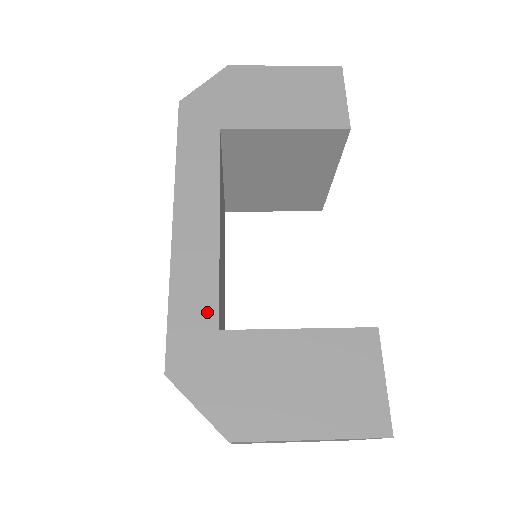
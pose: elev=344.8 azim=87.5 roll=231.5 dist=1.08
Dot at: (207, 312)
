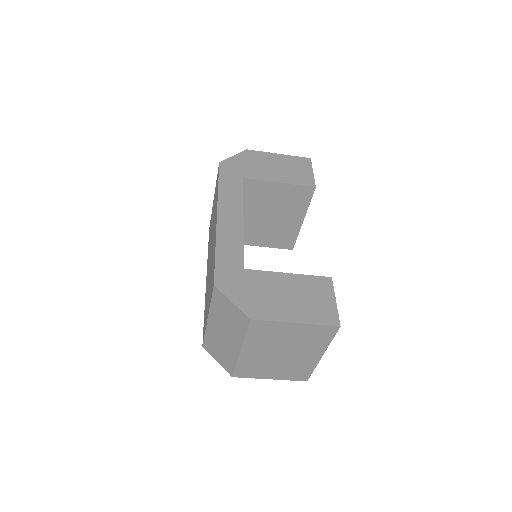
Dot at: (237, 260)
